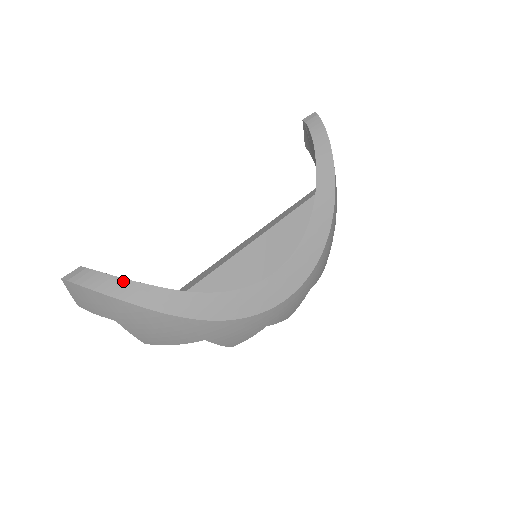
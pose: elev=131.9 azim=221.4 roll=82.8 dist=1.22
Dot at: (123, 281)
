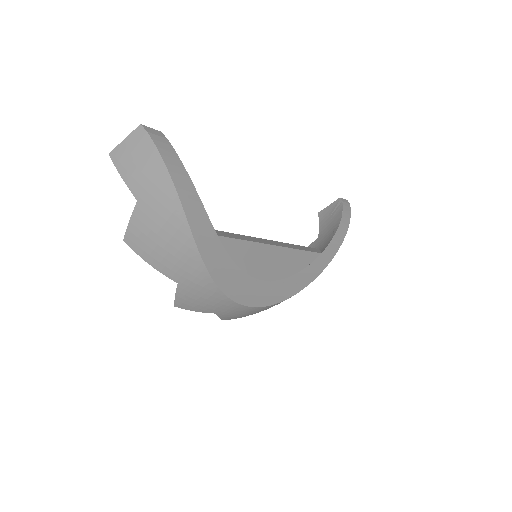
Dot at: (189, 180)
